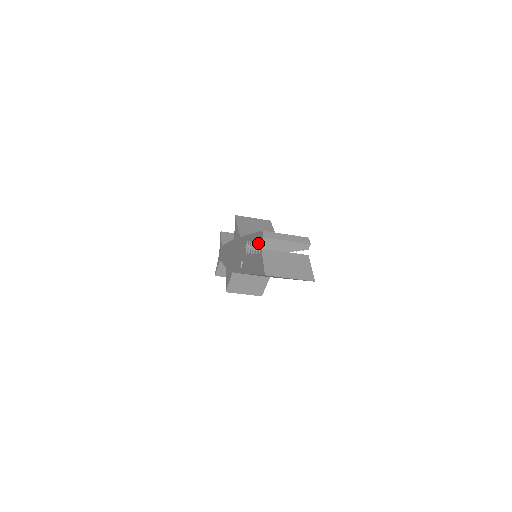
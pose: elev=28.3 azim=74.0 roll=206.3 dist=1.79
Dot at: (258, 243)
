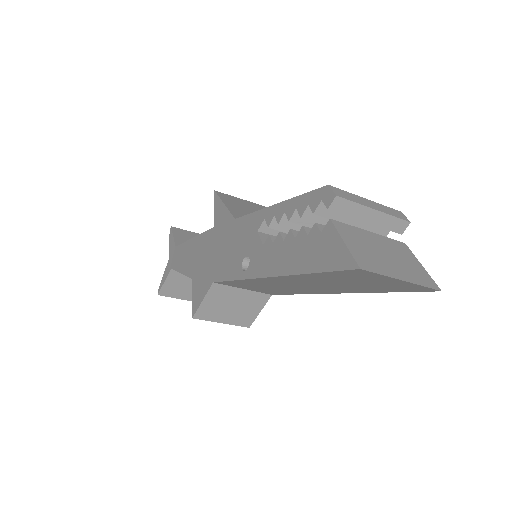
Dot at: (313, 211)
